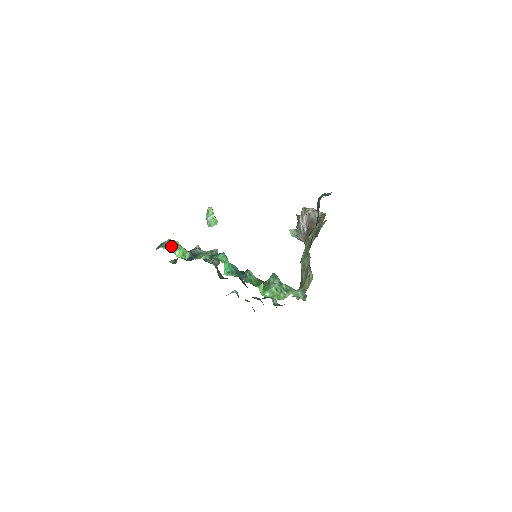
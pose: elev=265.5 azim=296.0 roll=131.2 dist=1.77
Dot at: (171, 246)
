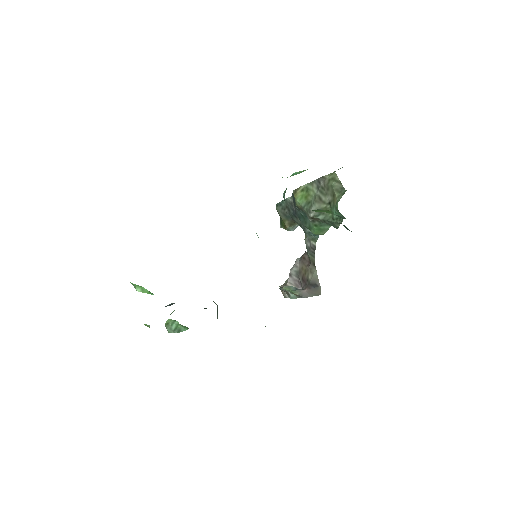
Dot at: occluded
